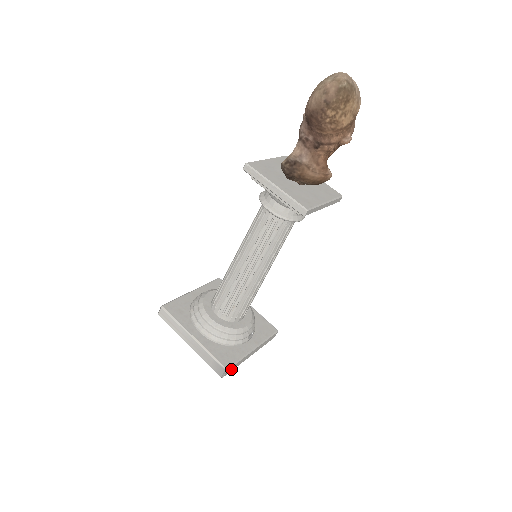
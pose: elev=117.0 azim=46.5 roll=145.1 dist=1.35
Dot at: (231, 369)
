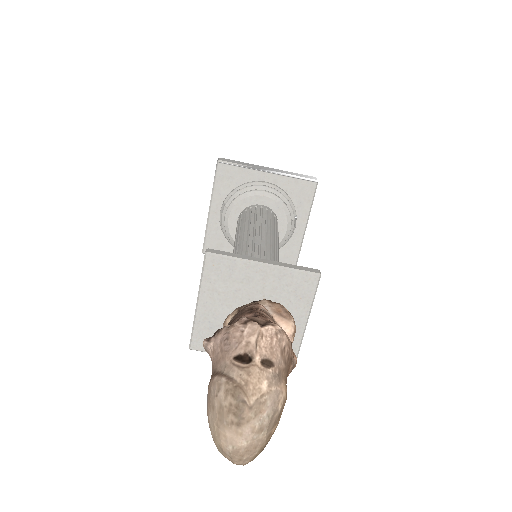
Dot at: occluded
